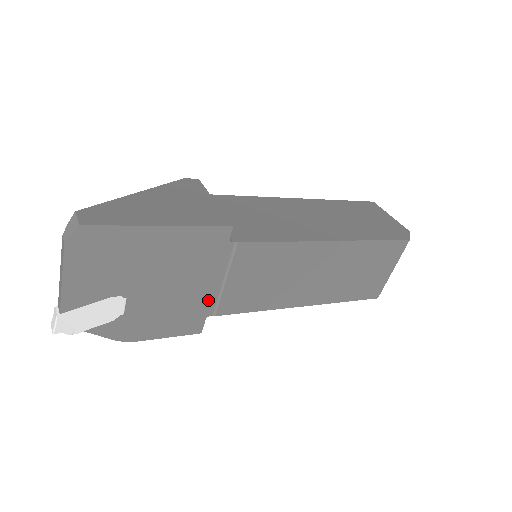
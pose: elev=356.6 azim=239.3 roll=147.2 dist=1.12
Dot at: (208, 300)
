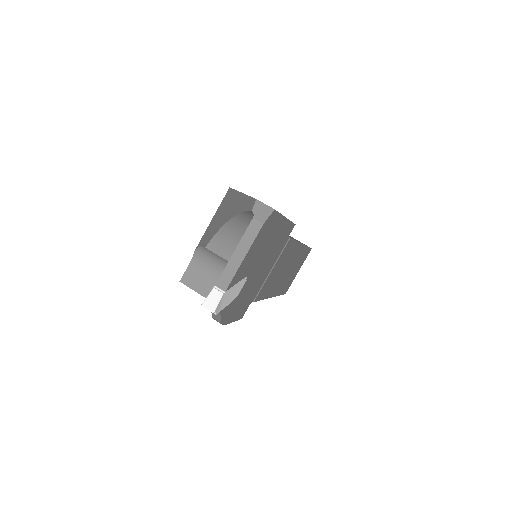
Dot at: (259, 287)
